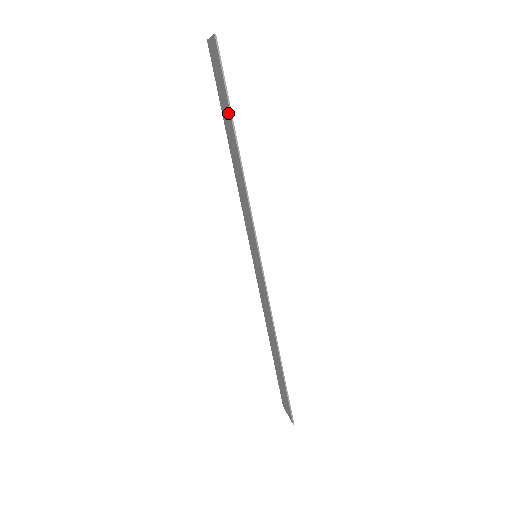
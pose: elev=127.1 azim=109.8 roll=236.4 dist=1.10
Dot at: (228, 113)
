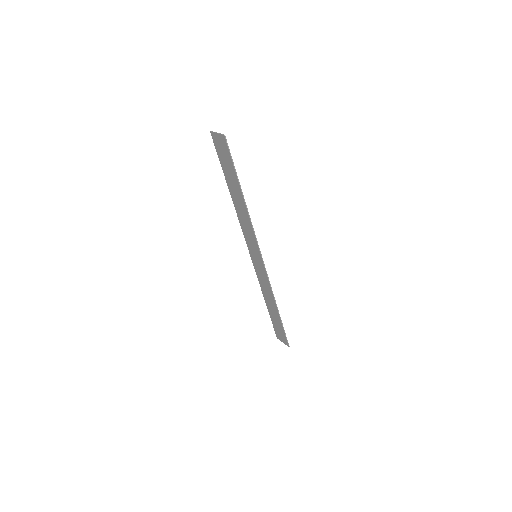
Dot at: (234, 178)
